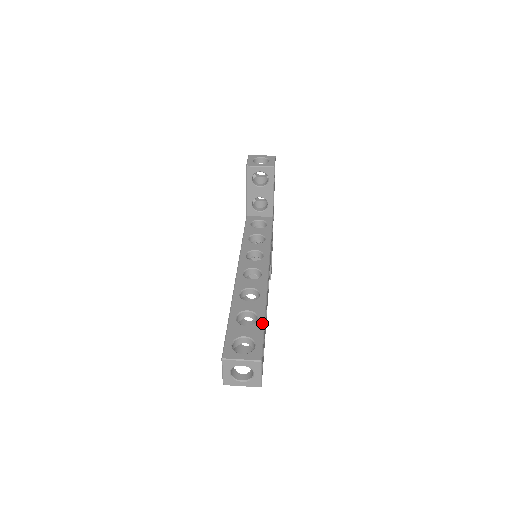
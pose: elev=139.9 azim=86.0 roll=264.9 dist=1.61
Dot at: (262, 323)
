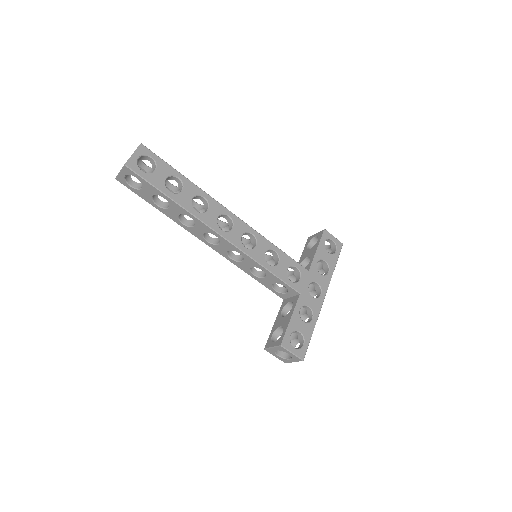
Dot at: (176, 171)
